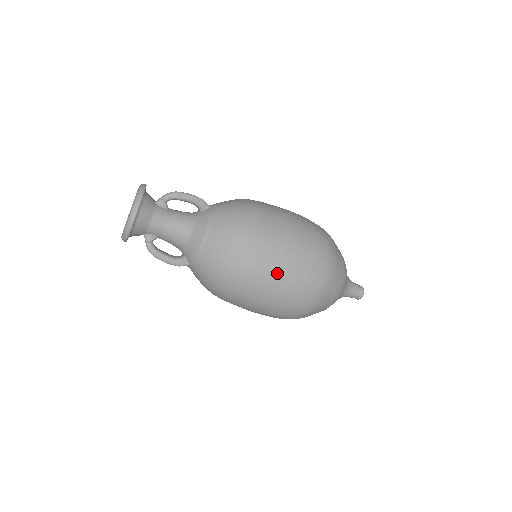
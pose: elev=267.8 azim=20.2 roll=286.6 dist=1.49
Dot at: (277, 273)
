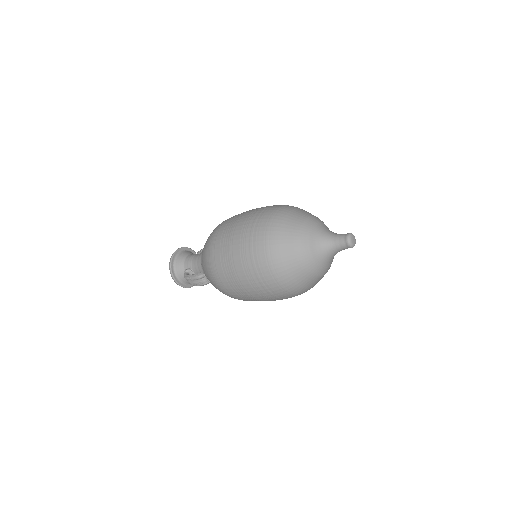
Dot at: (235, 224)
